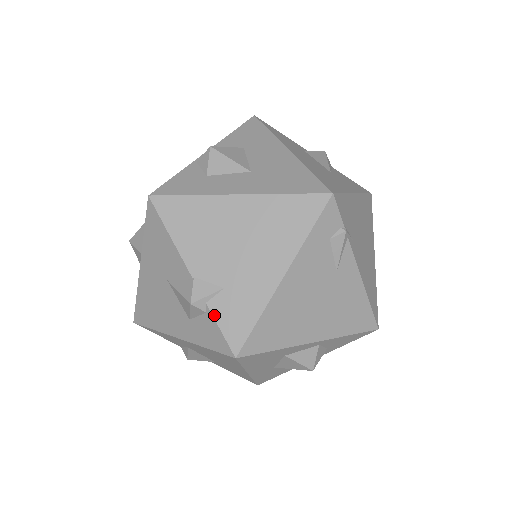
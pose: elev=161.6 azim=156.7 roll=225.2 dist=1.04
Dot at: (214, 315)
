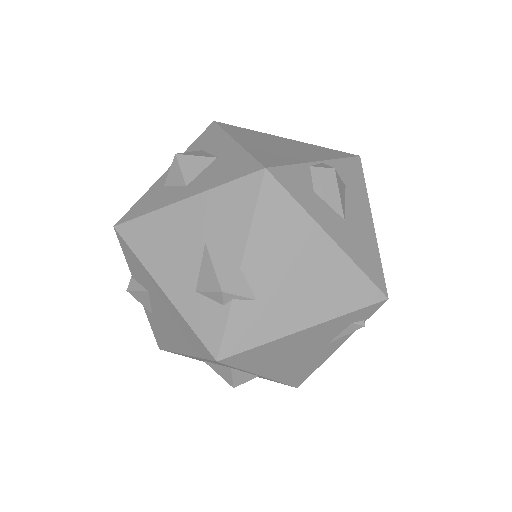
Dot at: (230, 314)
